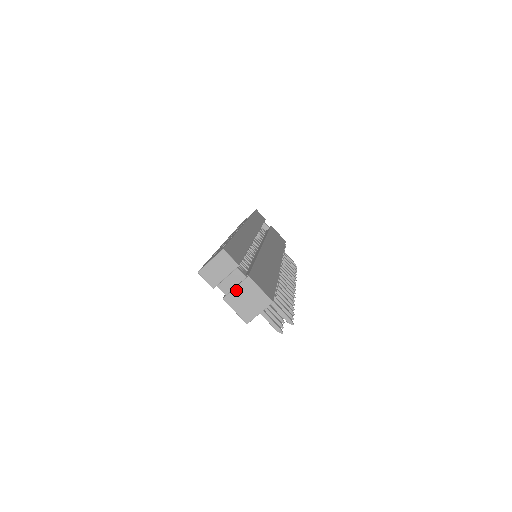
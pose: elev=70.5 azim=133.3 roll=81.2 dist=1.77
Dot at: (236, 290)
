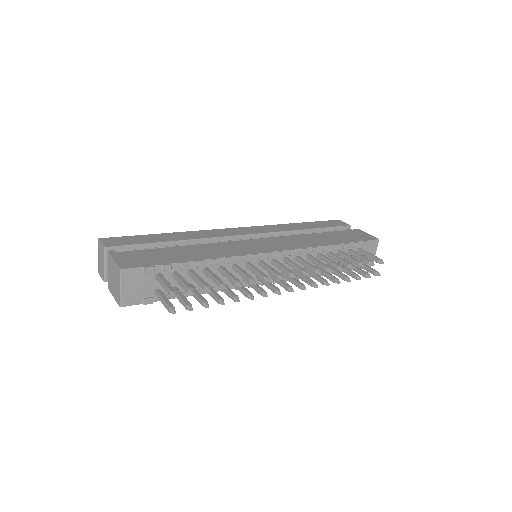
Dot at: (109, 274)
